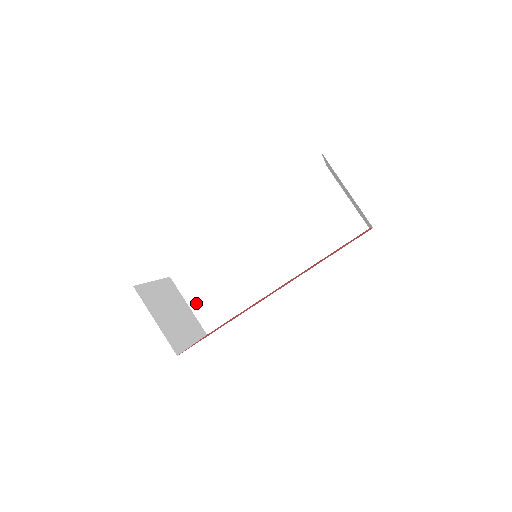
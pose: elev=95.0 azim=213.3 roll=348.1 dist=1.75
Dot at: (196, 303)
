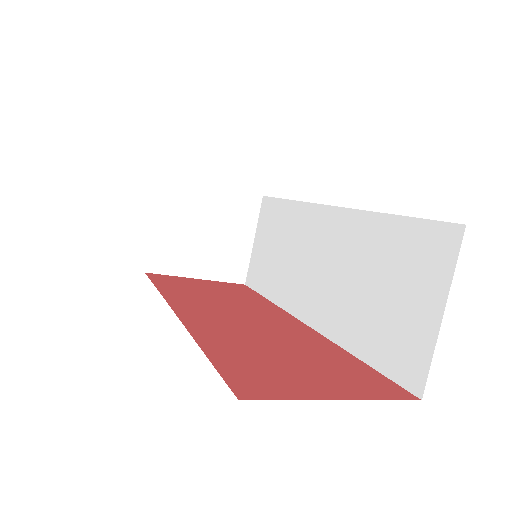
Dot at: (258, 245)
